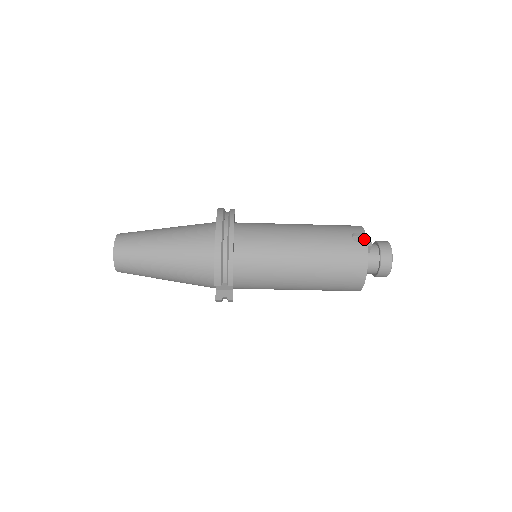
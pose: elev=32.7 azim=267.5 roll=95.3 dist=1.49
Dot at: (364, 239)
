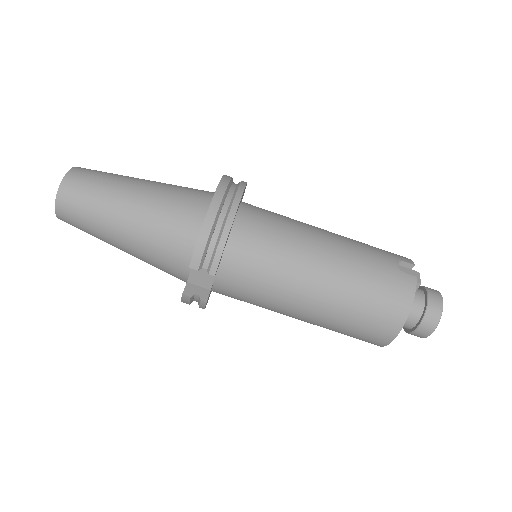
Dot at: (411, 273)
